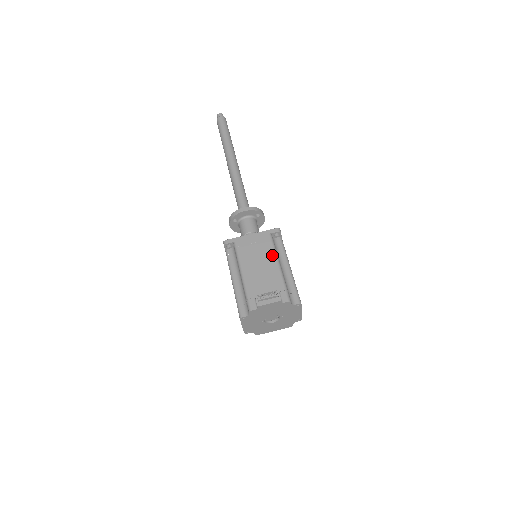
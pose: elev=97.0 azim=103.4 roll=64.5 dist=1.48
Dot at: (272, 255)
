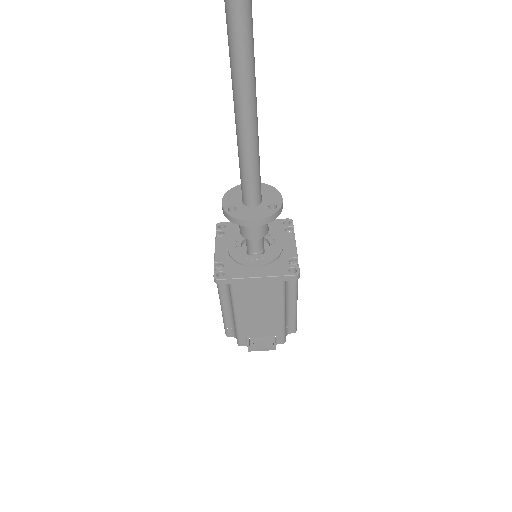
Dot at: (278, 304)
